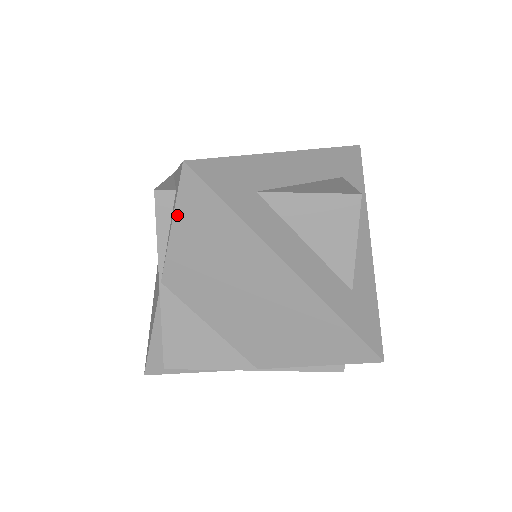
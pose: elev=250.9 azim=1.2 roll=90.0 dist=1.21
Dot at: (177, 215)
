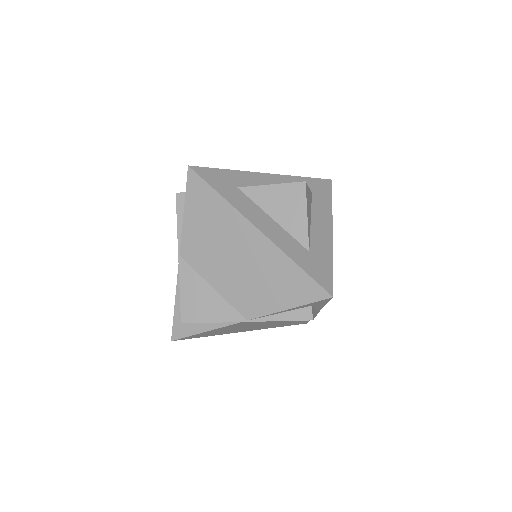
Dot at: (187, 202)
